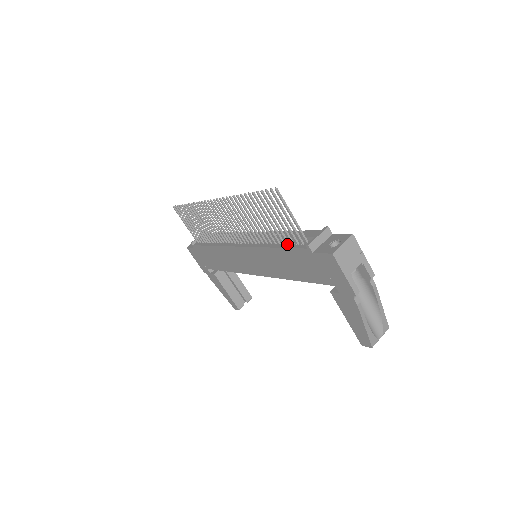
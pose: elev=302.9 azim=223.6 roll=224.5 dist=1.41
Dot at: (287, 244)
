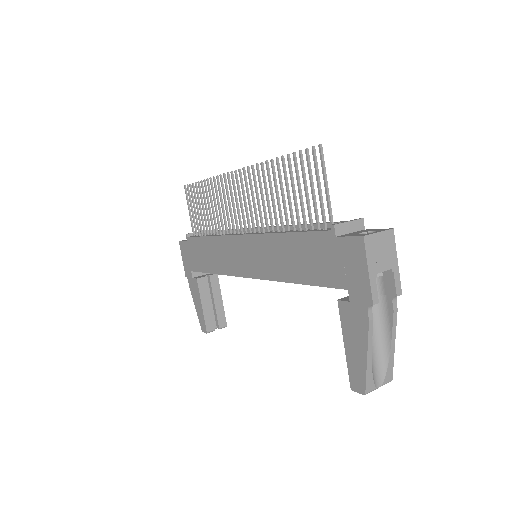
Dot at: (304, 230)
